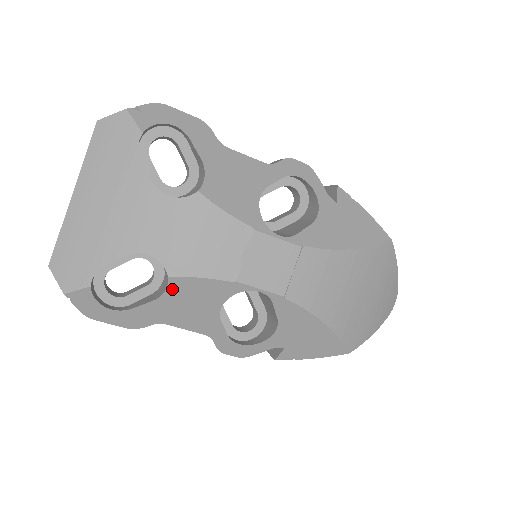
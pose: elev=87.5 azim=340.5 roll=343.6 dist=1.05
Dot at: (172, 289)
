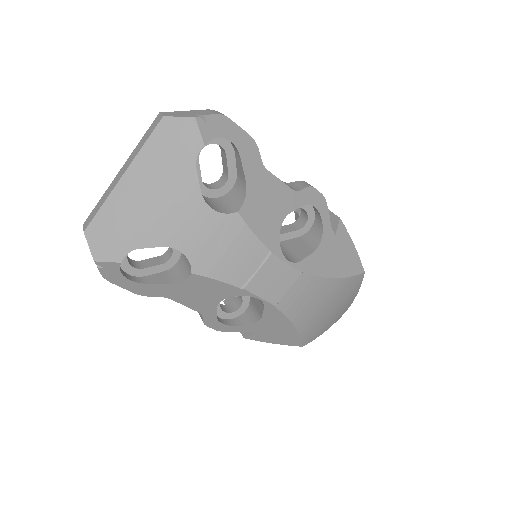
Dot at: (190, 281)
